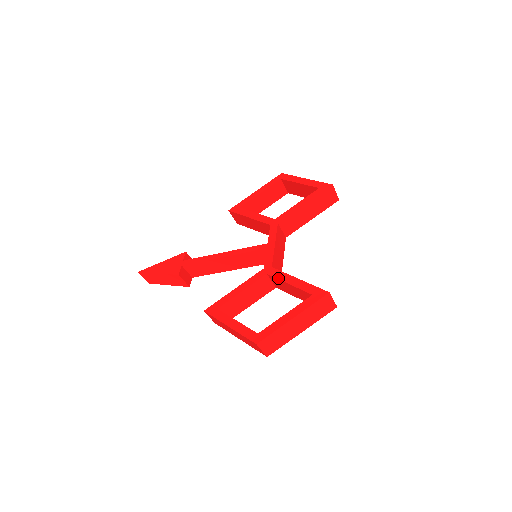
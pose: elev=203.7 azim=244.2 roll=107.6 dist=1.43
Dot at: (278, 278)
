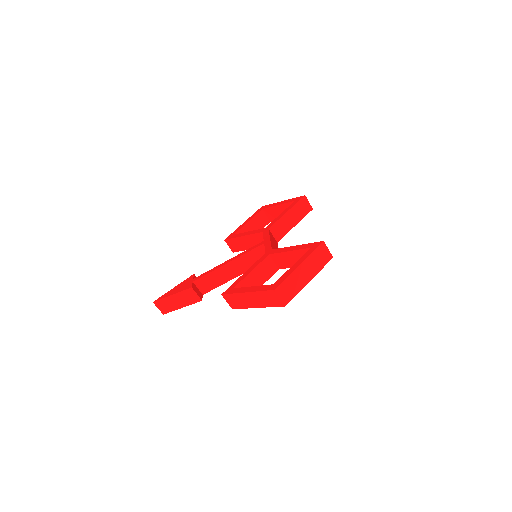
Dot at: (279, 252)
